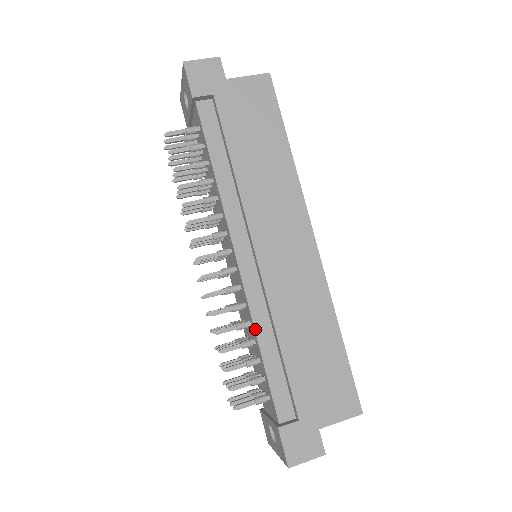
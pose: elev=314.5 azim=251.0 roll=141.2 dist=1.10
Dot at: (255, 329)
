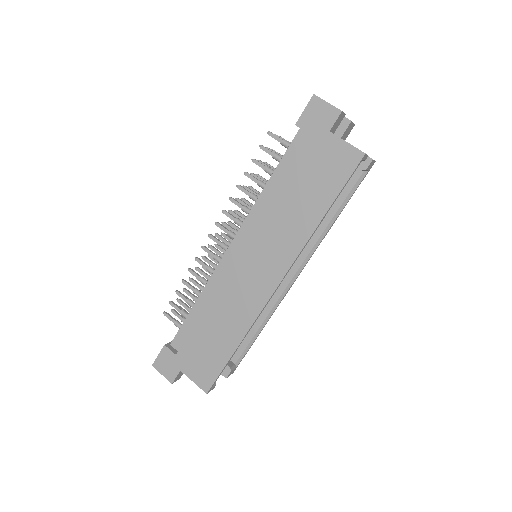
Dot at: (203, 291)
